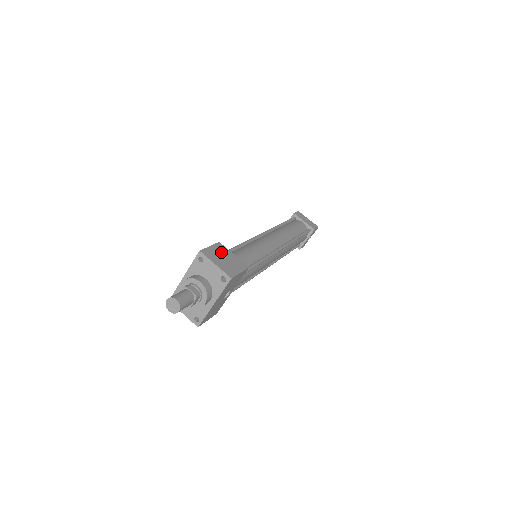
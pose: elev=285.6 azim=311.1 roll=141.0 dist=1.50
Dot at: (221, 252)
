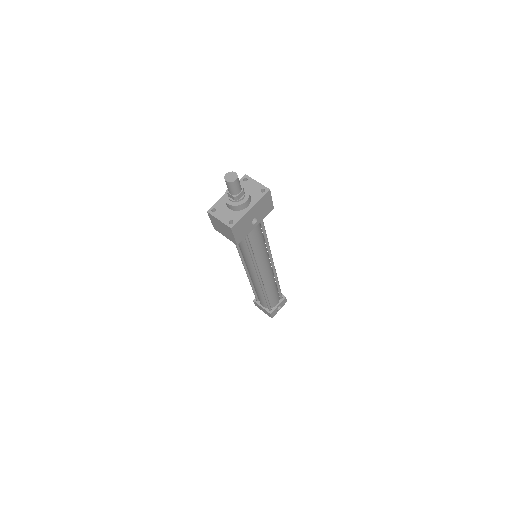
Dot at: occluded
